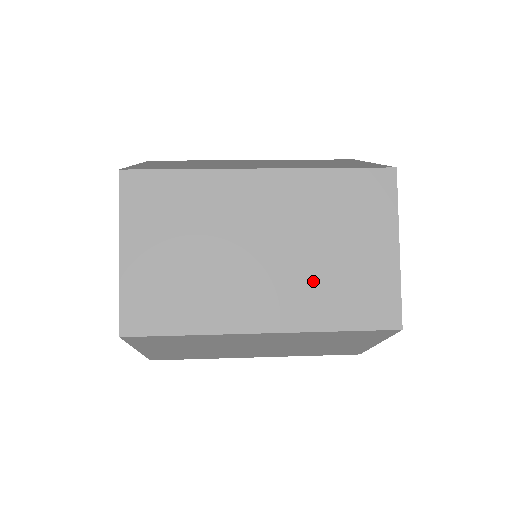
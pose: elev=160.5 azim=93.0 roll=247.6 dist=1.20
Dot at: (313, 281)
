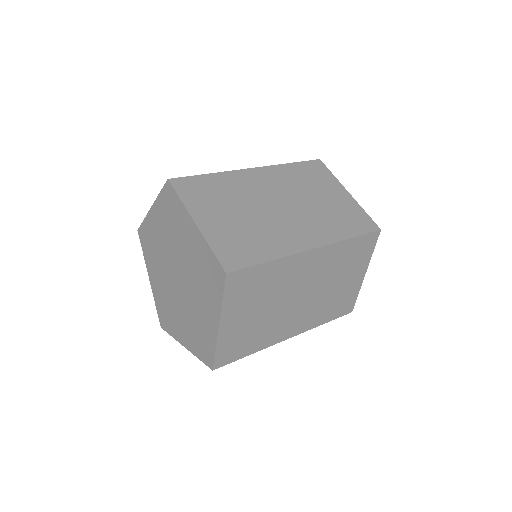
Dot at: (322, 304)
